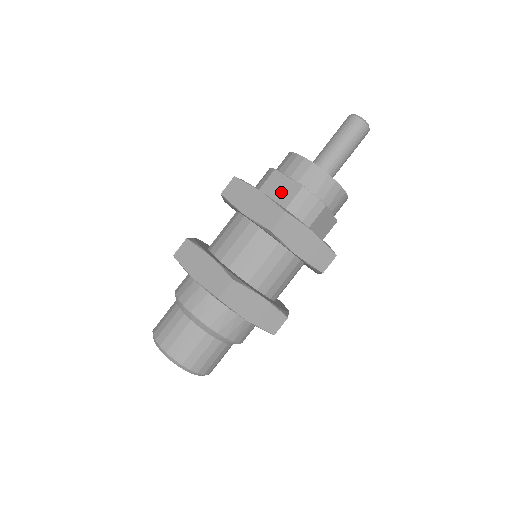
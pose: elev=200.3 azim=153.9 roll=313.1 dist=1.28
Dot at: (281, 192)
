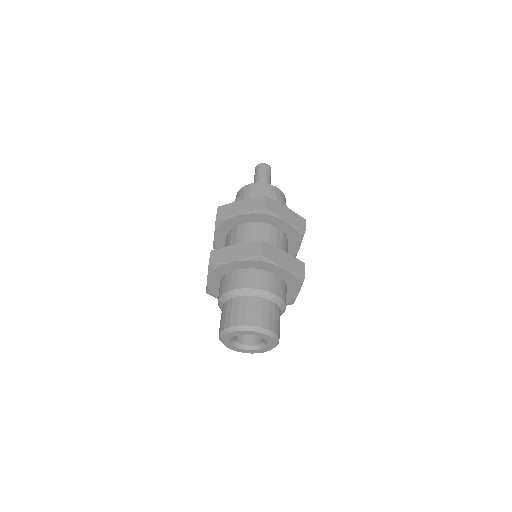
Dot at: occluded
